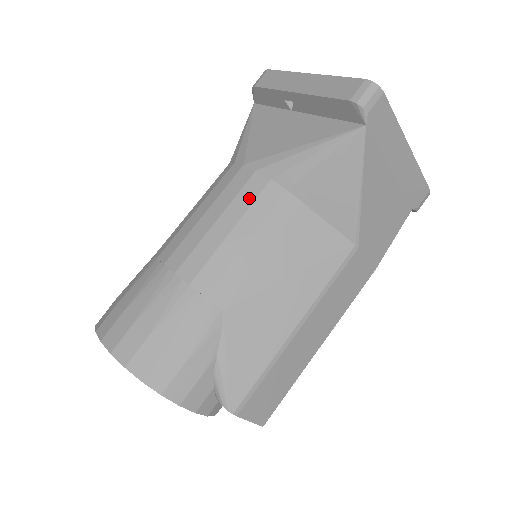
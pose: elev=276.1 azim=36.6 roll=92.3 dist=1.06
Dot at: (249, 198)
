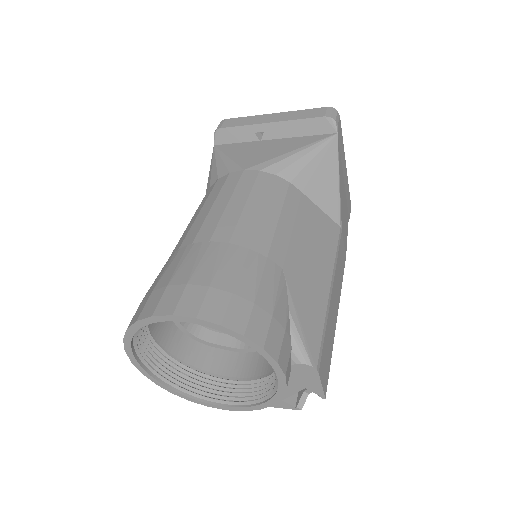
Dot at: (265, 187)
